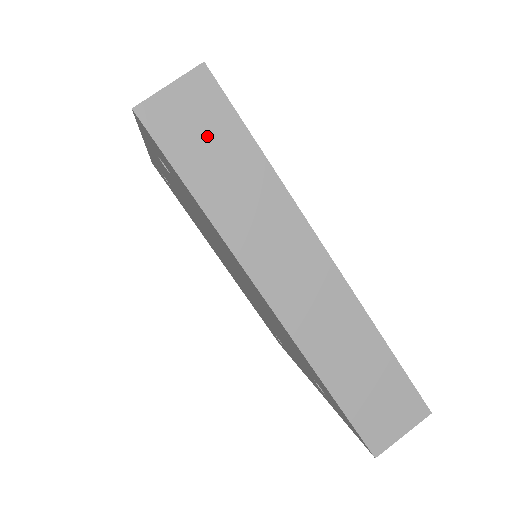
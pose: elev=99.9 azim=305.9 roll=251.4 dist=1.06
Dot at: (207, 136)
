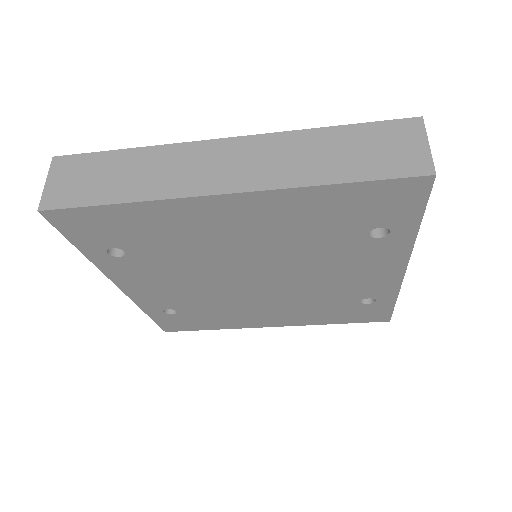
Dot at: (91, 176)
